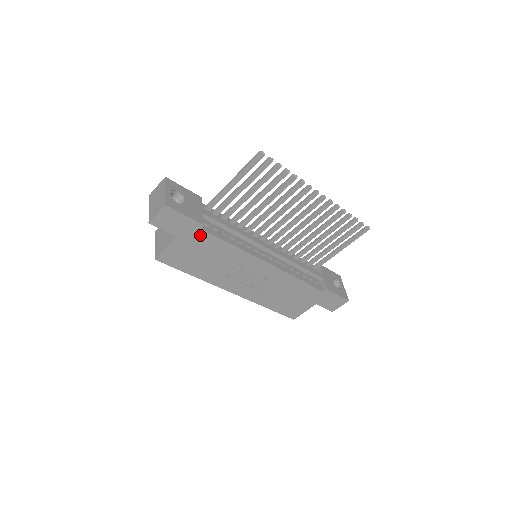
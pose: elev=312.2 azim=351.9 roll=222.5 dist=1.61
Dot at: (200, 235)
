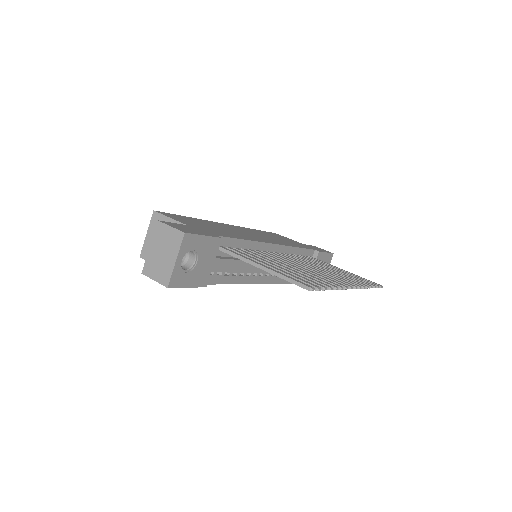
Dot at: occluded
